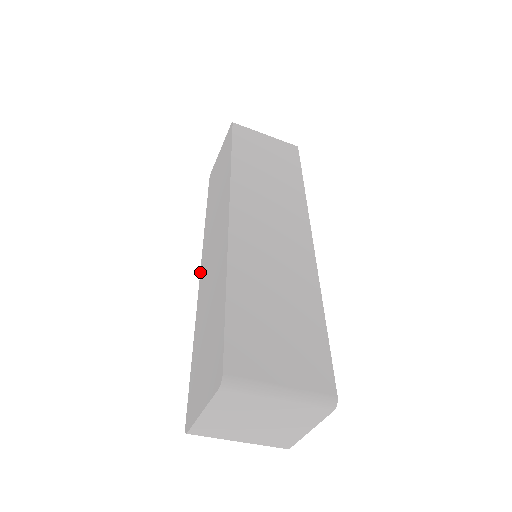
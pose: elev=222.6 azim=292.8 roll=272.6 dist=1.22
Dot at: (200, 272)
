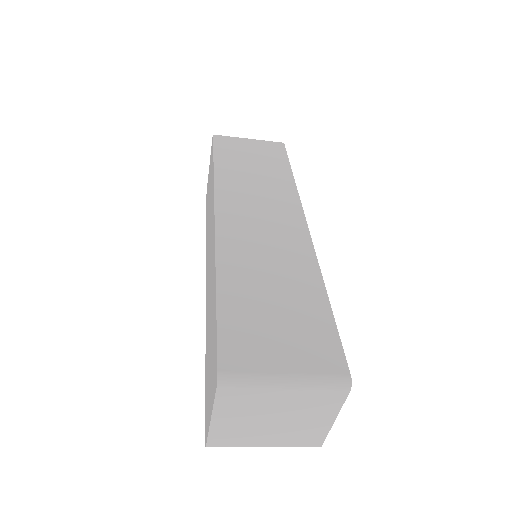
Dot at: occluded
